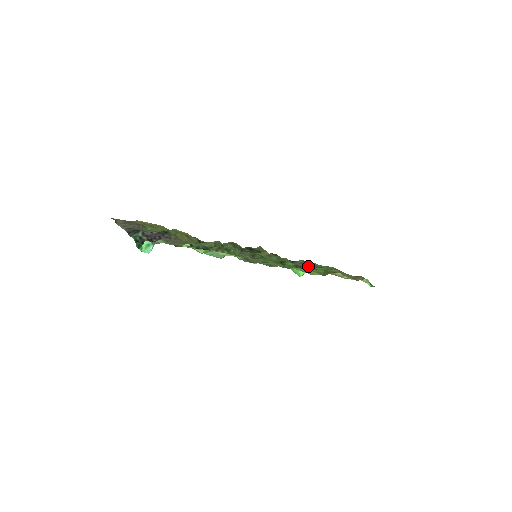
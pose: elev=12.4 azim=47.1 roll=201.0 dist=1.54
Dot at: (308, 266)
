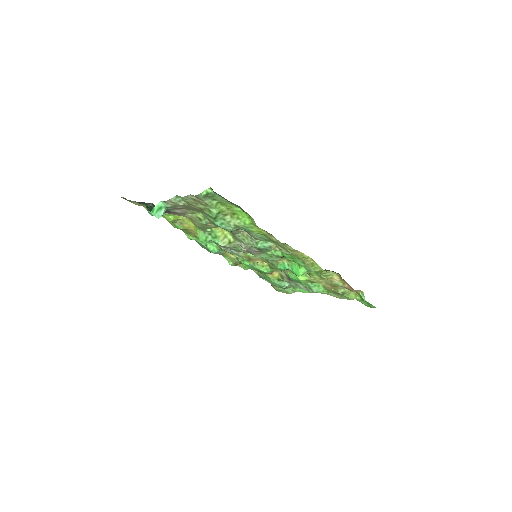
Dot at: occluded
